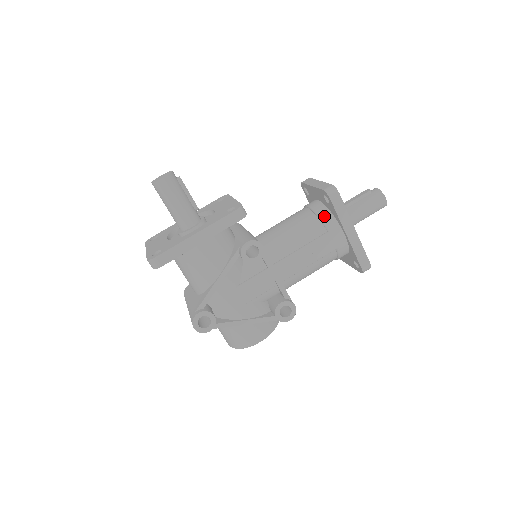
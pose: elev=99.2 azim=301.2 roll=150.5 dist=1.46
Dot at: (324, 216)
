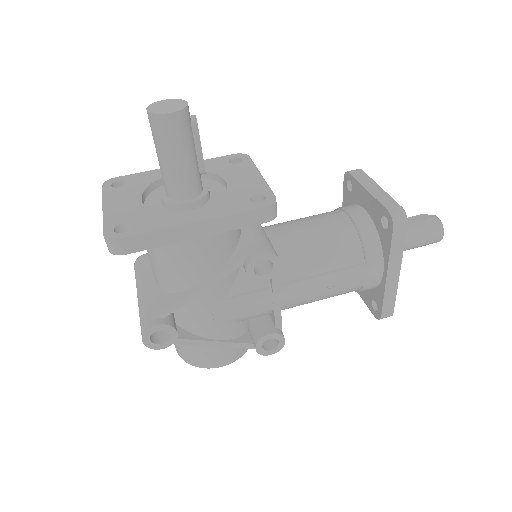
Dot at: (369, 240)
